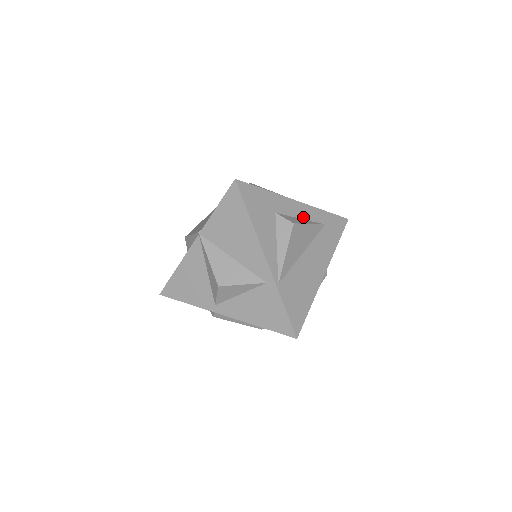
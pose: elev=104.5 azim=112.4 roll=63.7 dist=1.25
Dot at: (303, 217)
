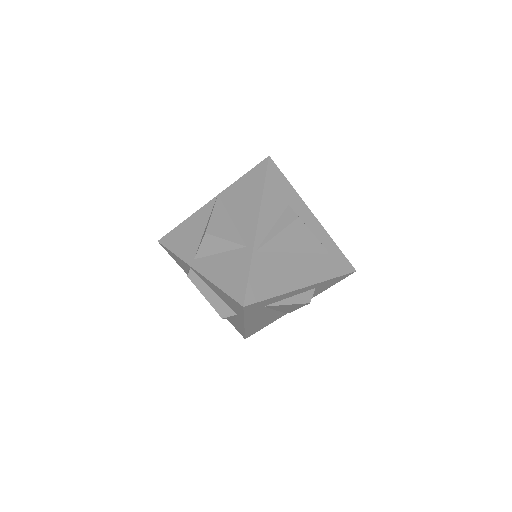
Dot at: (312, 230)
